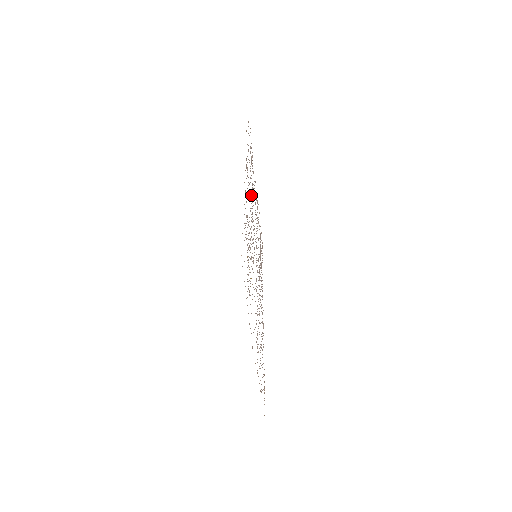
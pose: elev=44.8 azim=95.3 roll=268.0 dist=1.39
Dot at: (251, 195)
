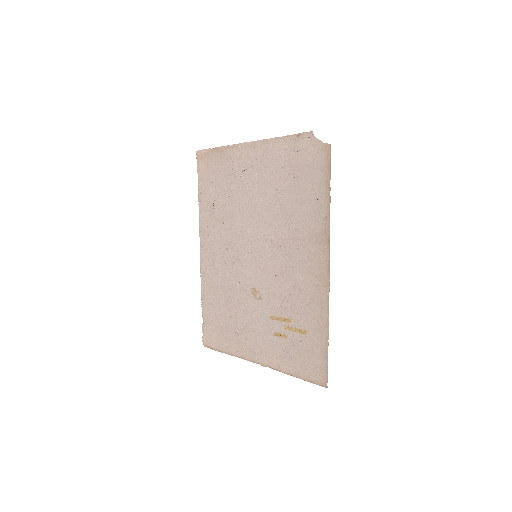
Dot at: (288, 221)
